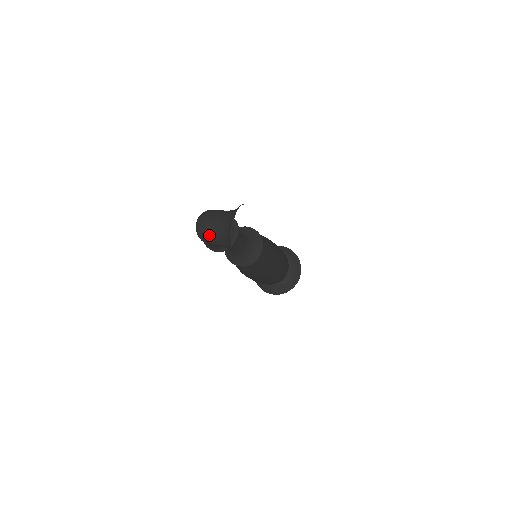
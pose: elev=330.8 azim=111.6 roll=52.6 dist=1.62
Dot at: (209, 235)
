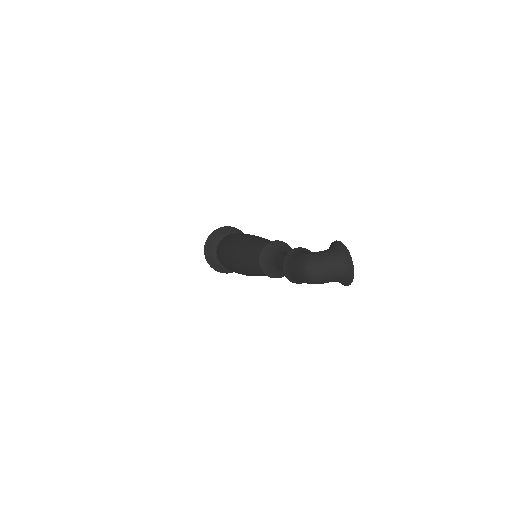
Dot at: (325, 279)
